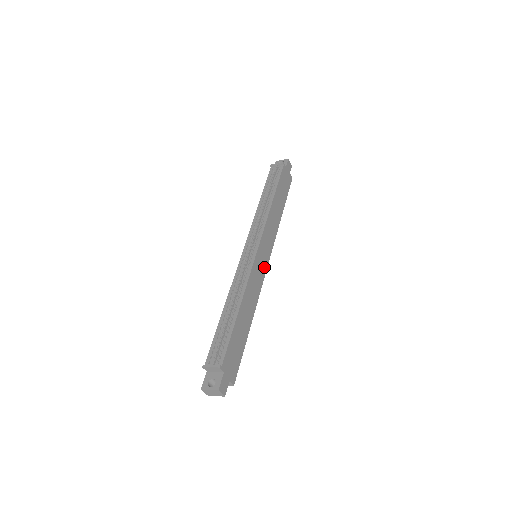
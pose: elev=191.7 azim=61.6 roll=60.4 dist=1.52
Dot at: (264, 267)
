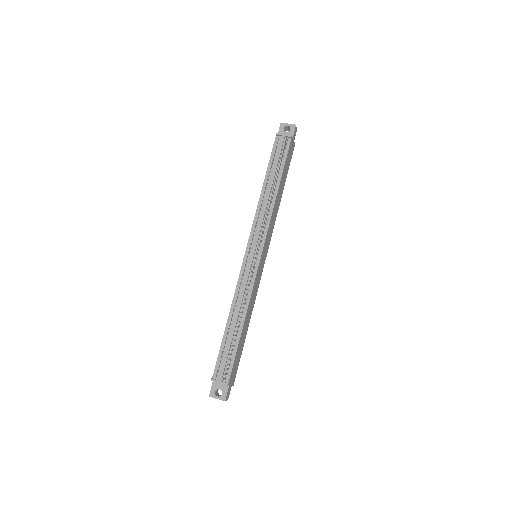
Dot at: (262, 267)
